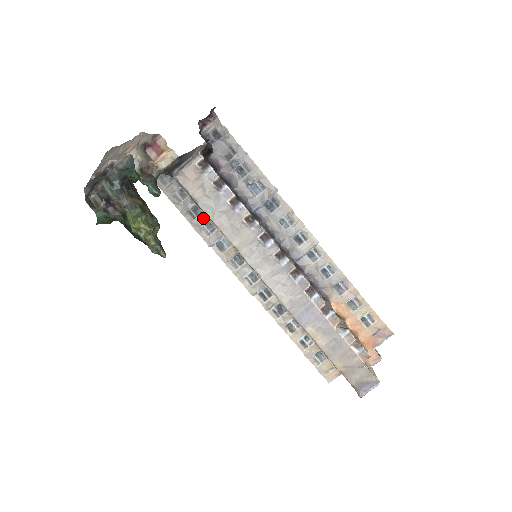
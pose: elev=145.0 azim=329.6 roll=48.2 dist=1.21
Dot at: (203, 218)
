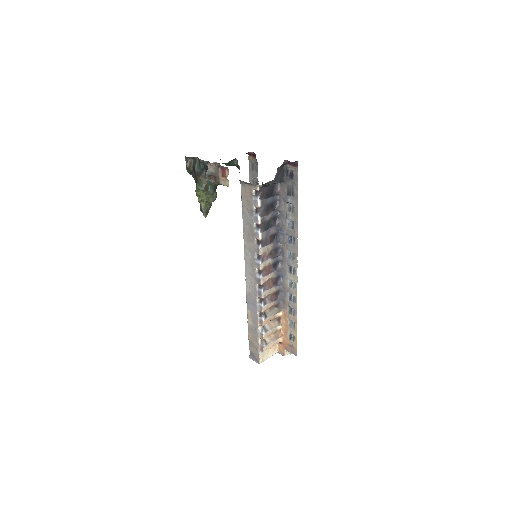
Dot at: occluded
